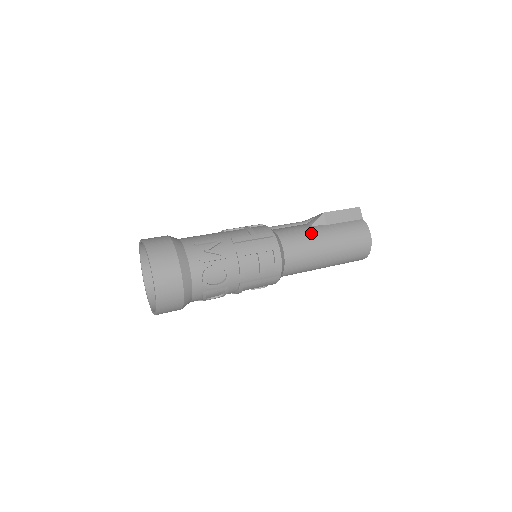
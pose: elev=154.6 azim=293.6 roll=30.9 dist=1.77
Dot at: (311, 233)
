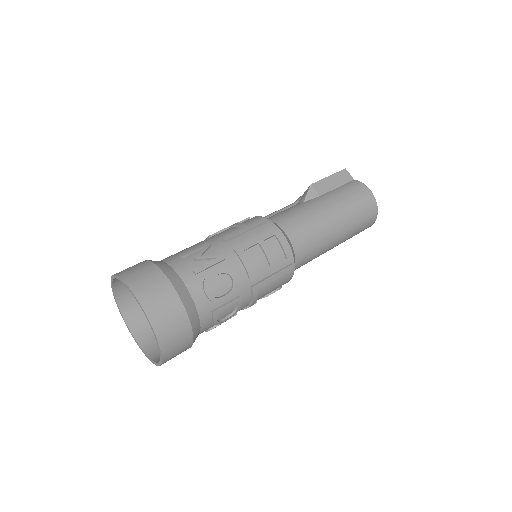
Dot at: (307, 208)
